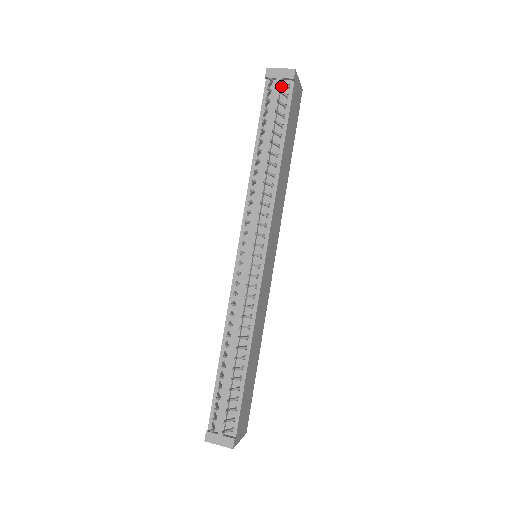
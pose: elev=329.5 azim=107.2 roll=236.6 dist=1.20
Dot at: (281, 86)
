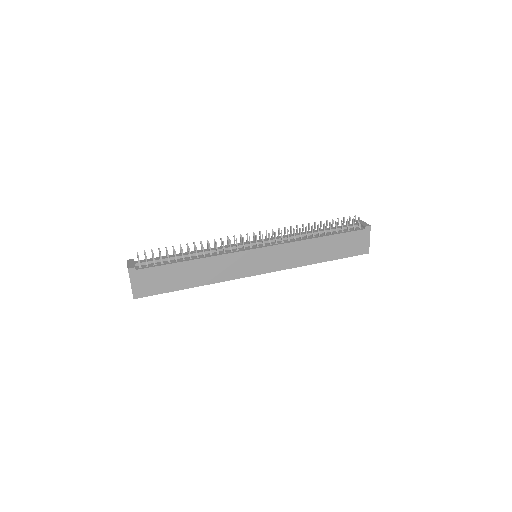
Dot at: (357, 226)
